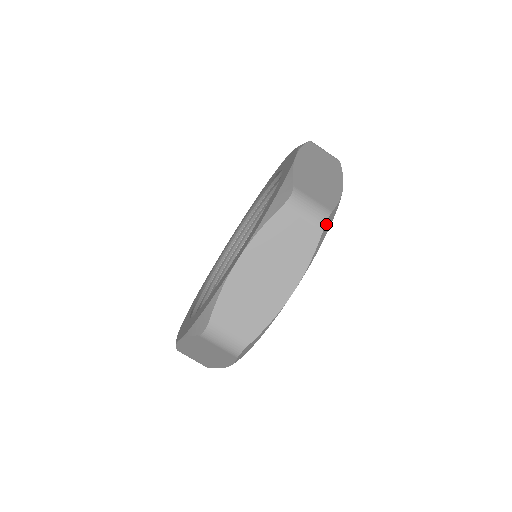
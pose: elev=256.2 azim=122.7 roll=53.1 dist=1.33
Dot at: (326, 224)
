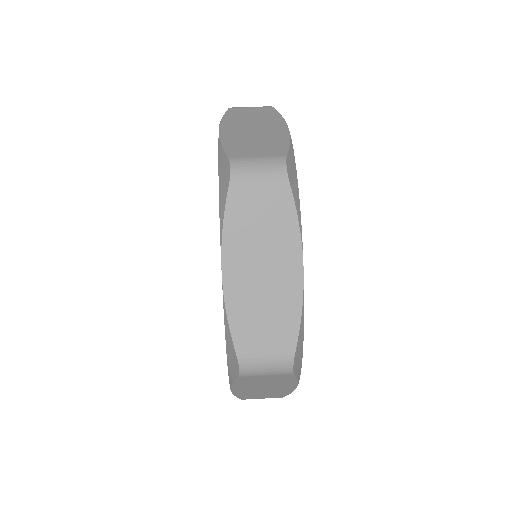
Dot at: occluded
